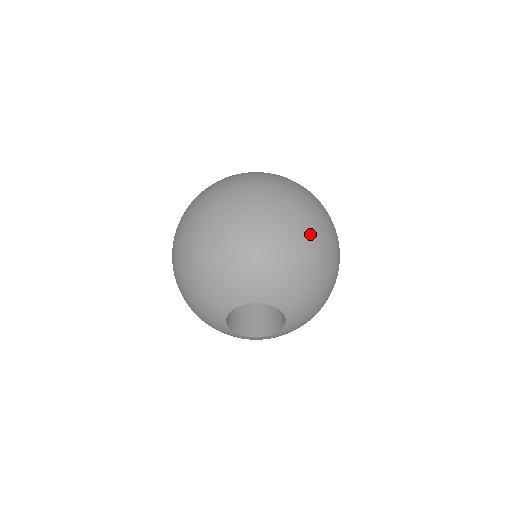
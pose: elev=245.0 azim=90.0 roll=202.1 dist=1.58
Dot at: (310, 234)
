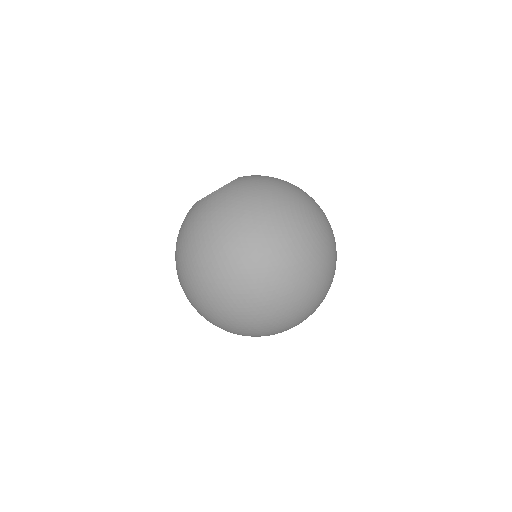
Dot at: (295, 289)
